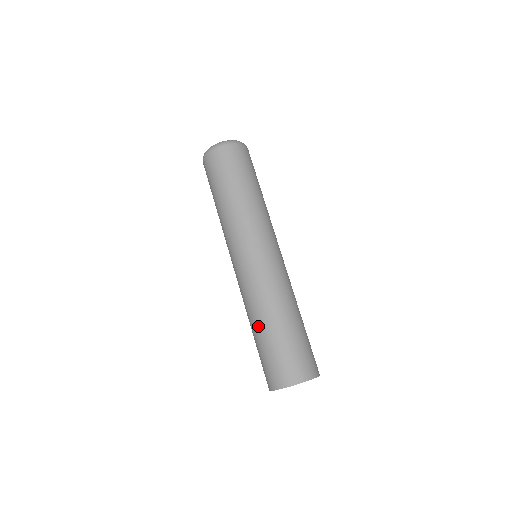
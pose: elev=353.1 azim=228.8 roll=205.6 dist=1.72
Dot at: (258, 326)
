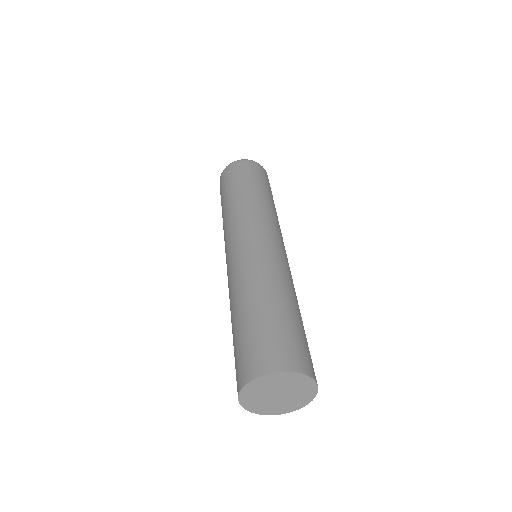
Dot at: (238, 307)
